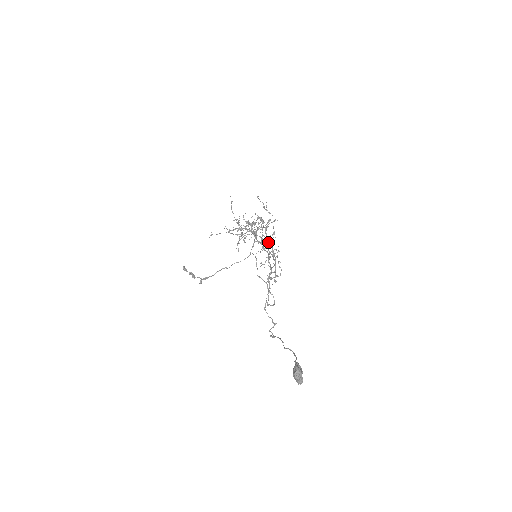
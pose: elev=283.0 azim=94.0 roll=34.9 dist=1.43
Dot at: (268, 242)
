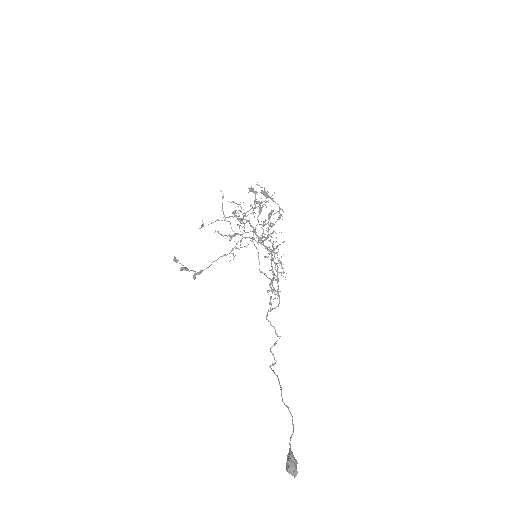
Dot at: occluded
